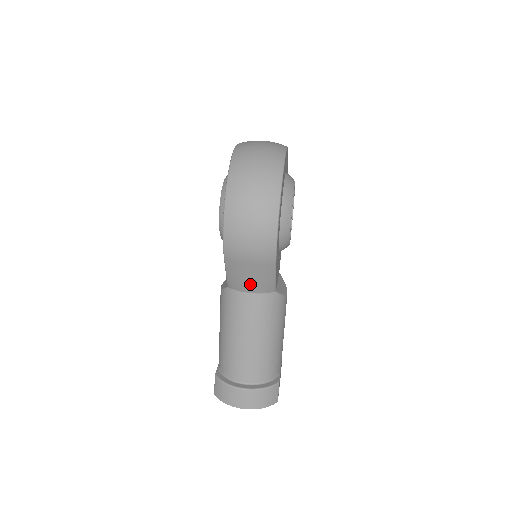
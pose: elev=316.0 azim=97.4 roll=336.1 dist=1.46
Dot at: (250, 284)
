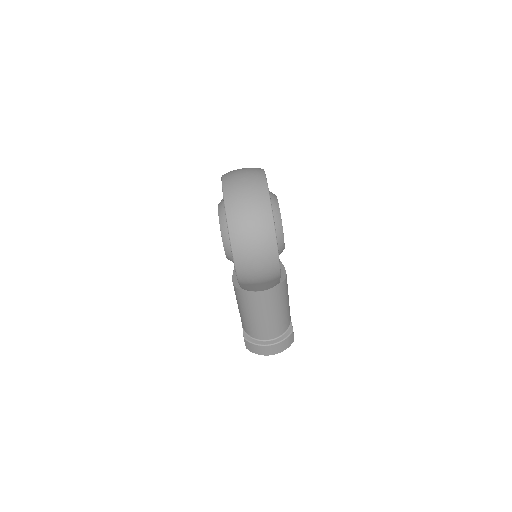
Dot at: (261, 289)
